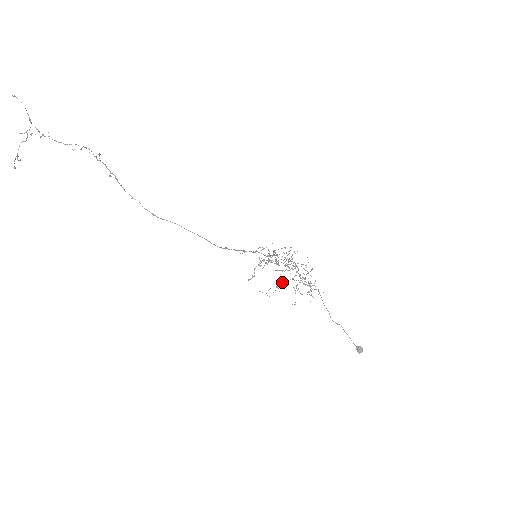
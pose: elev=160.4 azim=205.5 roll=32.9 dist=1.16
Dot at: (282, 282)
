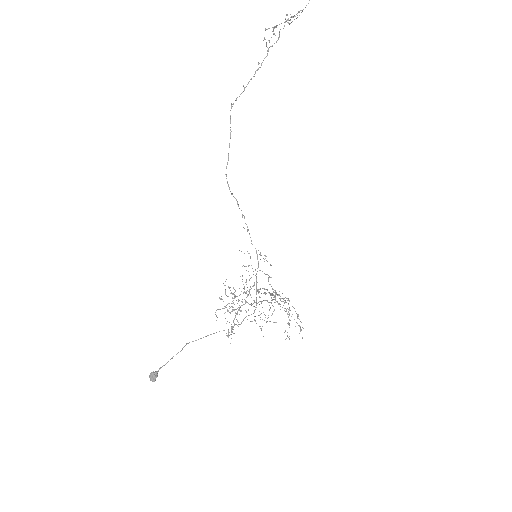
Dot at: occluded
